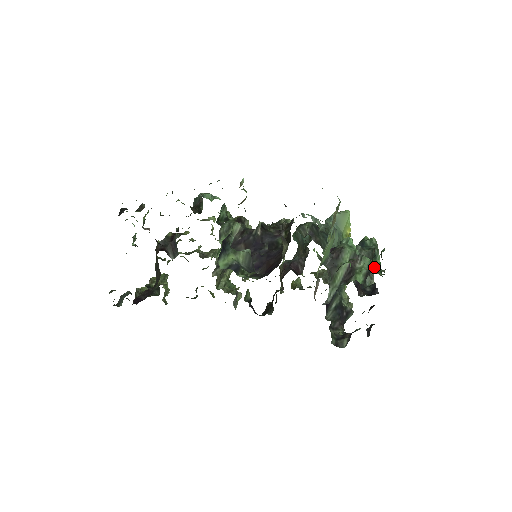
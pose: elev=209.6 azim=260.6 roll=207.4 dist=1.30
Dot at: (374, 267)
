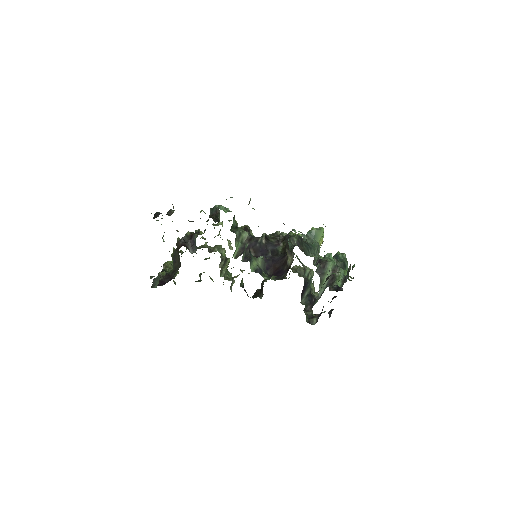
Dot at: occluded
